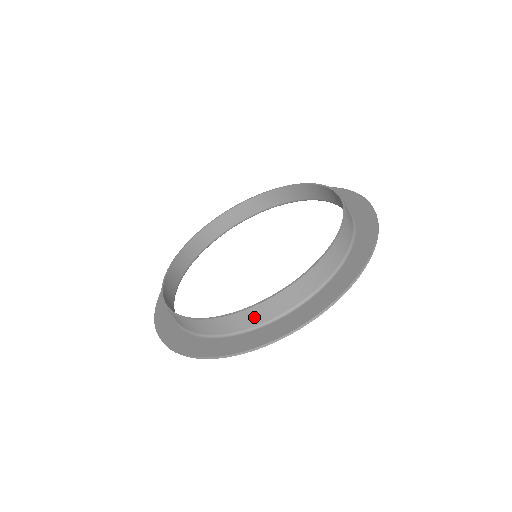
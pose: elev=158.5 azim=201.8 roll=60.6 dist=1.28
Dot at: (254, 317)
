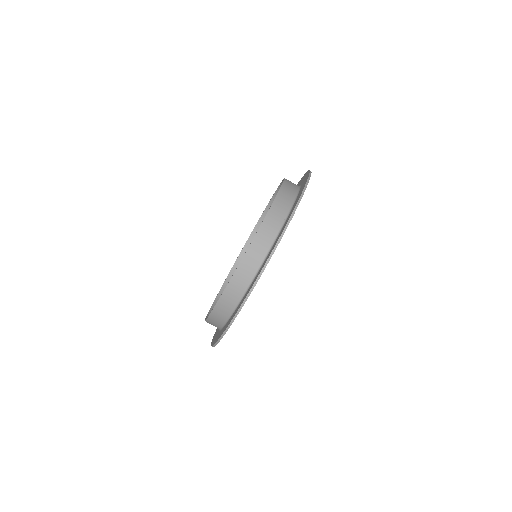
Dot at: (269, 231)
